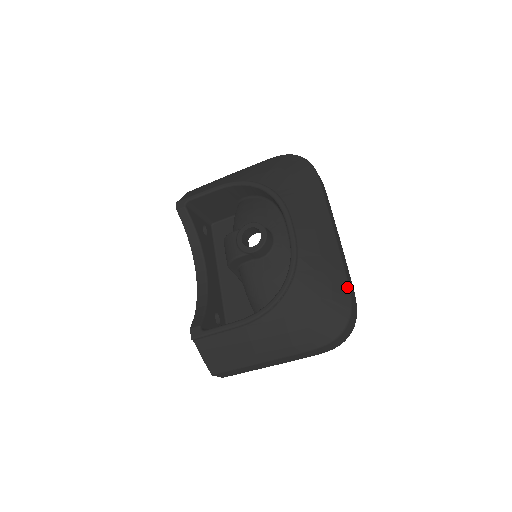
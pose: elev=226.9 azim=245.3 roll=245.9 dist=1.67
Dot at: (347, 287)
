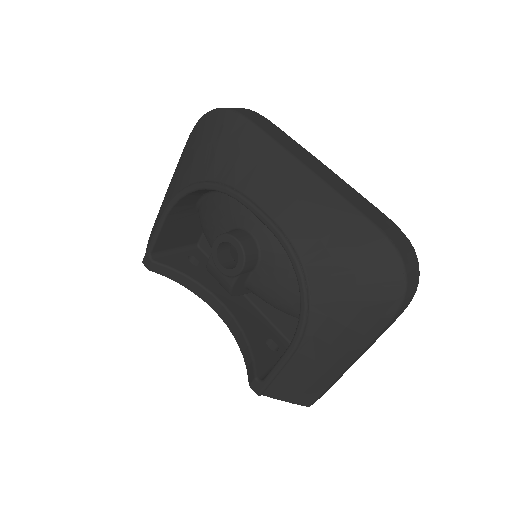
Dot at: (372, 227)
